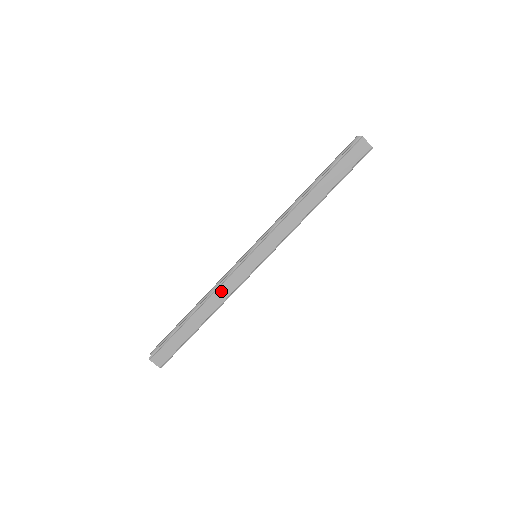
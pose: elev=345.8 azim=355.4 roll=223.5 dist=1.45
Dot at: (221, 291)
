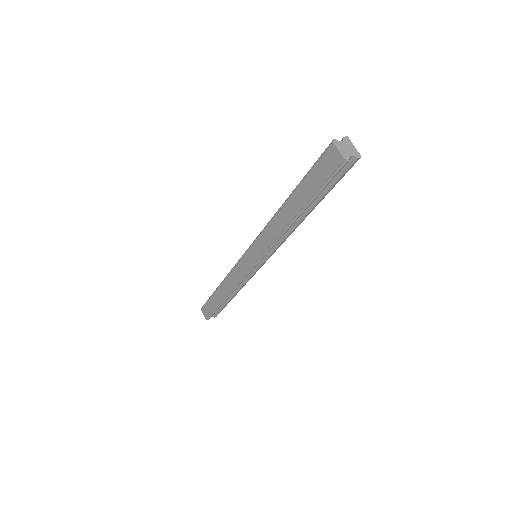
Dot at: (231, 278)
